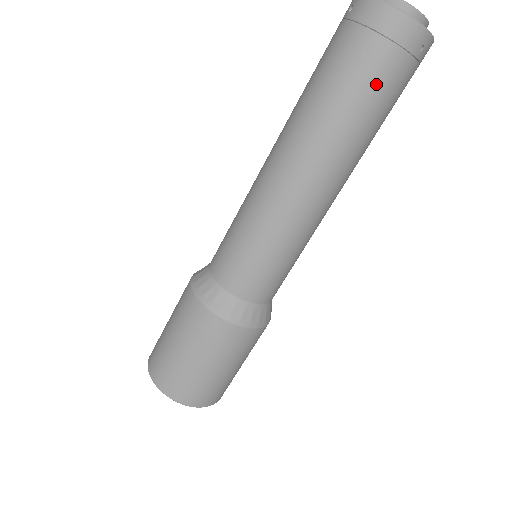
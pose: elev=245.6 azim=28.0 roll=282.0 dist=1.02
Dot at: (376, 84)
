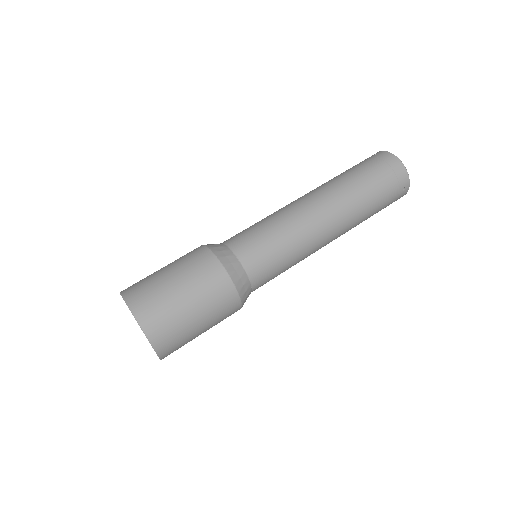
Dot at: (381, 188)
